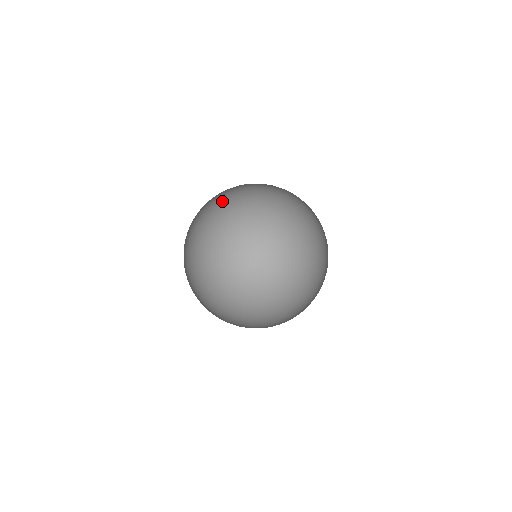
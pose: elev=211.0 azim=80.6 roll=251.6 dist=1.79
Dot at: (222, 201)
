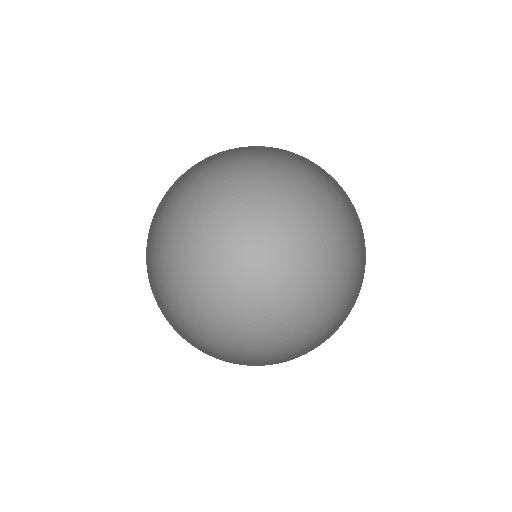
Dot at: (219, 214)
